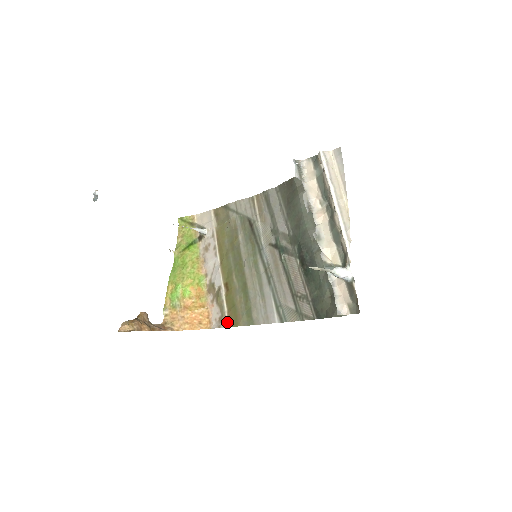
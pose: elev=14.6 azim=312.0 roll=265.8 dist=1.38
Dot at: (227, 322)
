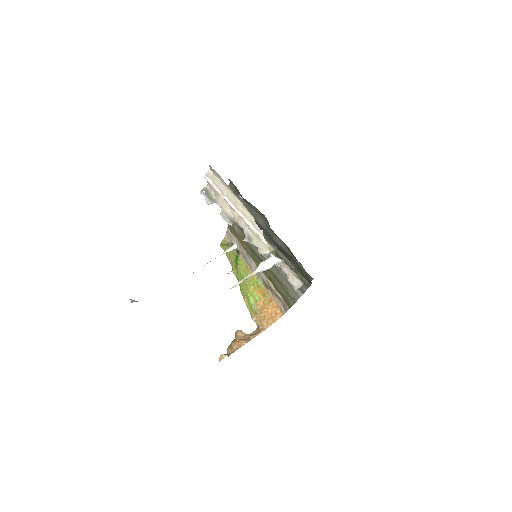
Dot at: (286, 306)
